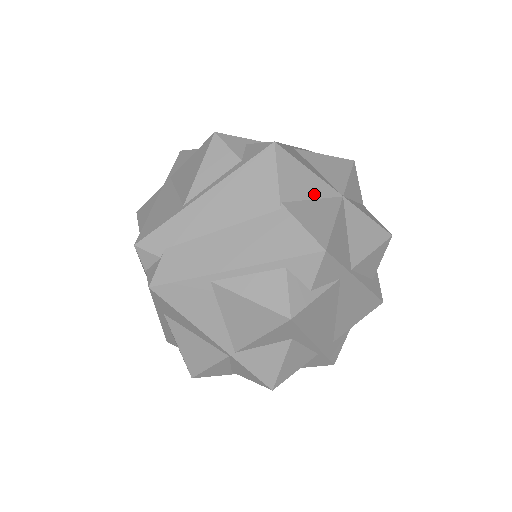
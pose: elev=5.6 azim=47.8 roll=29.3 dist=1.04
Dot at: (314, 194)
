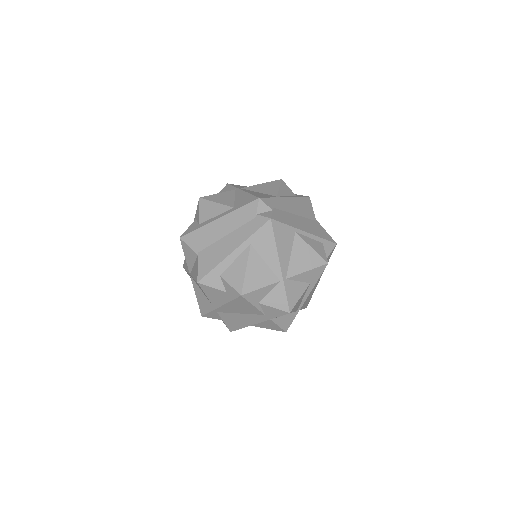
Dot at: occluded
